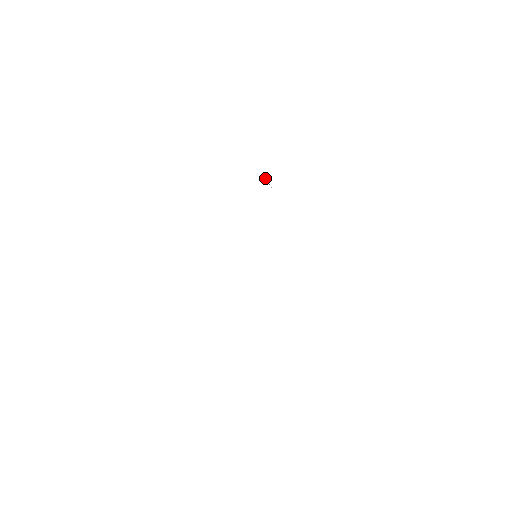
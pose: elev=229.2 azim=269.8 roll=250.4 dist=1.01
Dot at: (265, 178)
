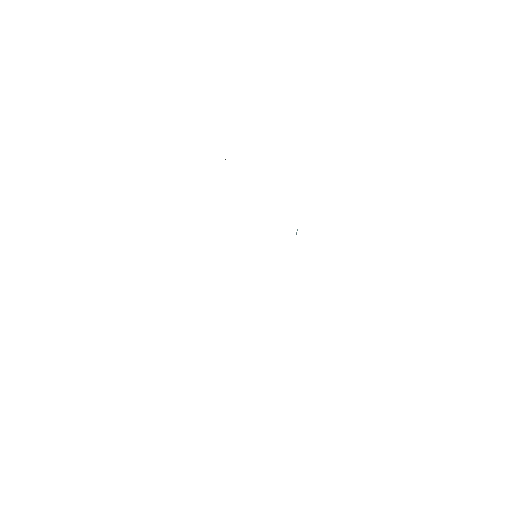
Dot at: occluded
